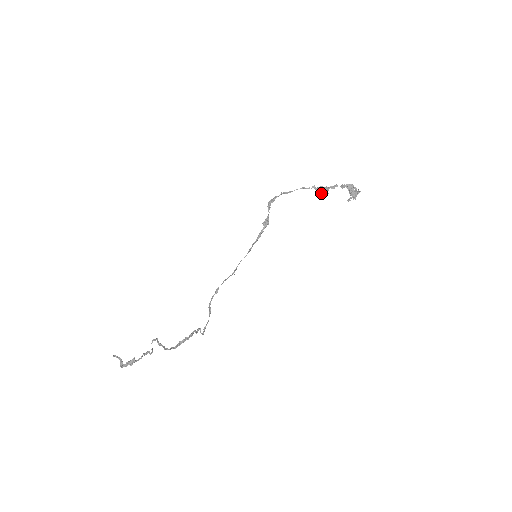
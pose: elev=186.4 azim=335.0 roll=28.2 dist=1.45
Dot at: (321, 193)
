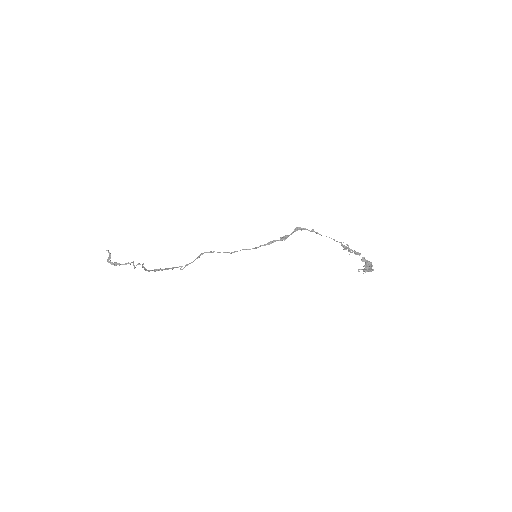
Dot at: (344, 249)
